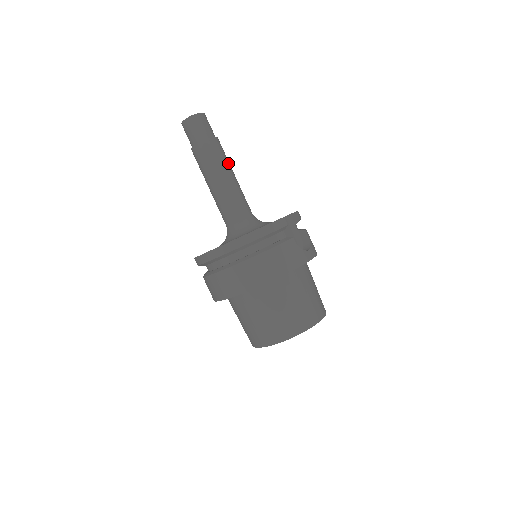
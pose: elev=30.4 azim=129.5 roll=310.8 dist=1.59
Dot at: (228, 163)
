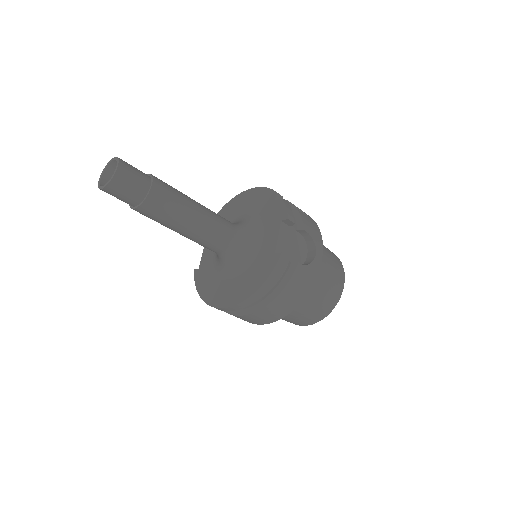
Dot at: (183, 202)
